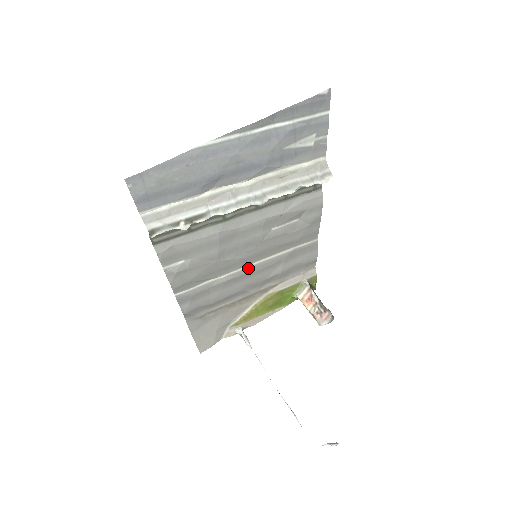
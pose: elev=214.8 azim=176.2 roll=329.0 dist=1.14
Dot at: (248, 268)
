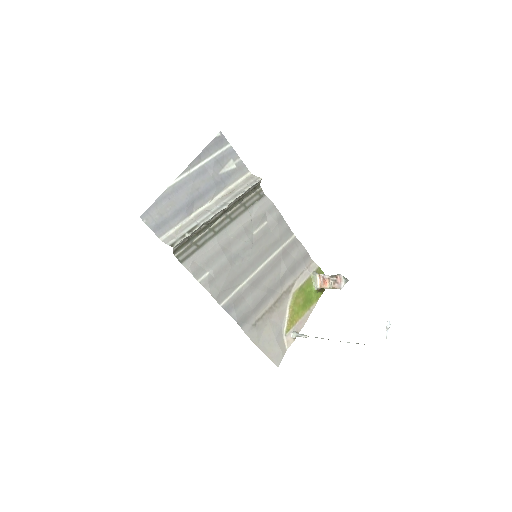
Dot at: (259, 271)
